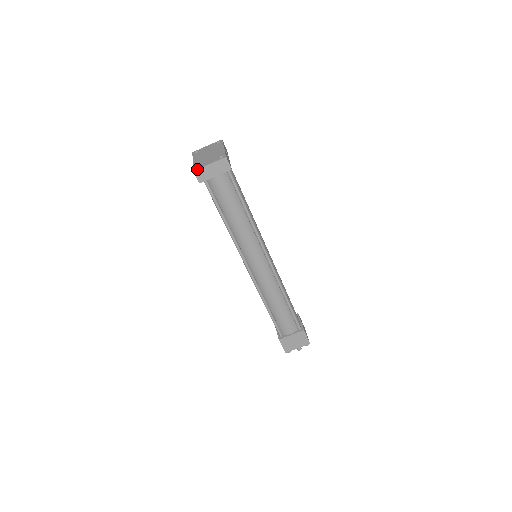
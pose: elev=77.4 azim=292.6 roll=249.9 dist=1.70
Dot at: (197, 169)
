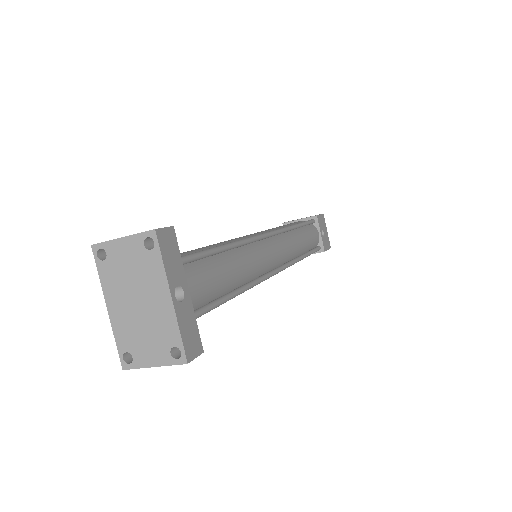
Dot at: occluded
